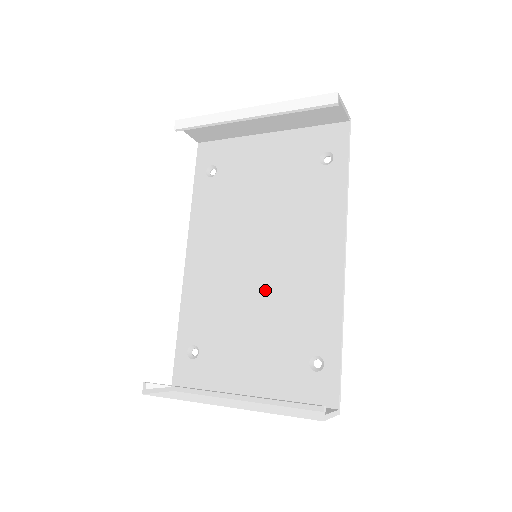
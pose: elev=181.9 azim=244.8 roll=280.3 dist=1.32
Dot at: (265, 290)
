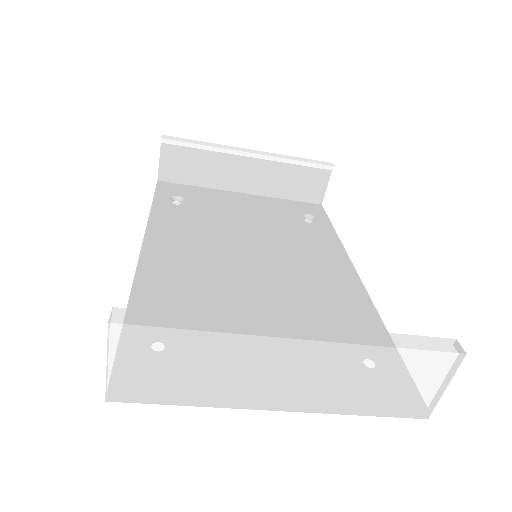
Dot at: (272, 288)
